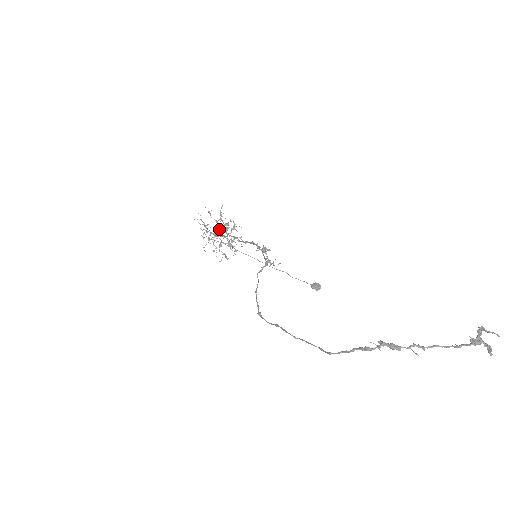
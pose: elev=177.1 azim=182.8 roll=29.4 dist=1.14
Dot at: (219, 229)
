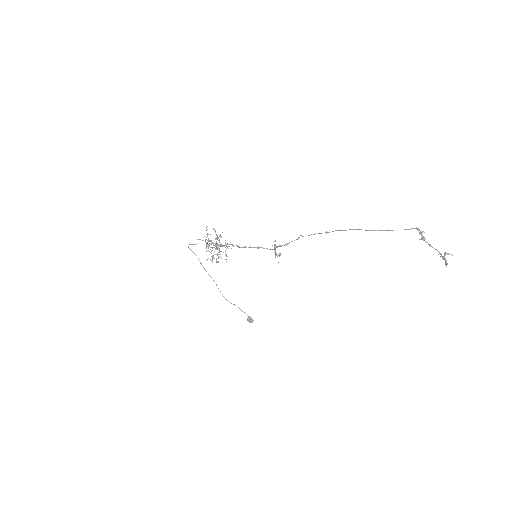
Dot at: occluded
